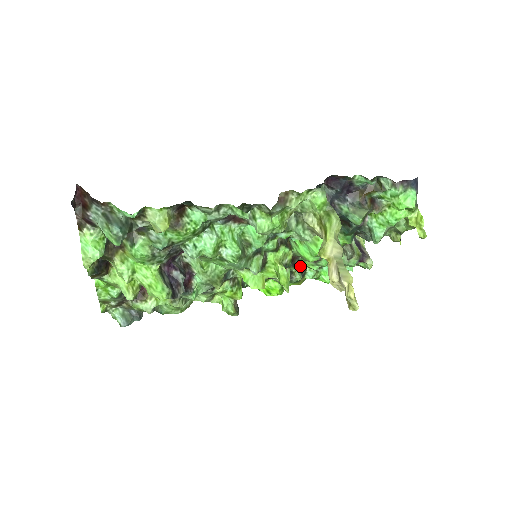
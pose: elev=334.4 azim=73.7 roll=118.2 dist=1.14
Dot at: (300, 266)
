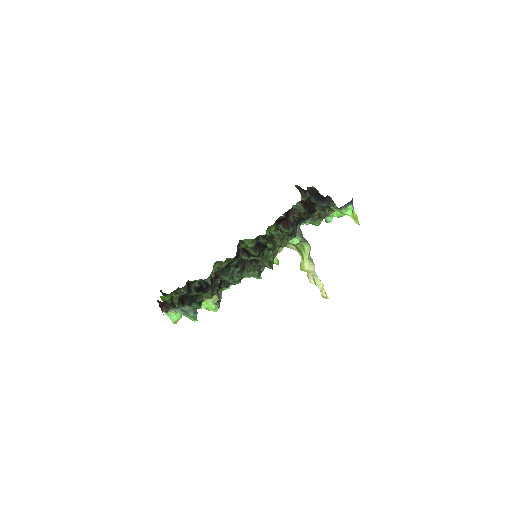
Dot at: occluded
